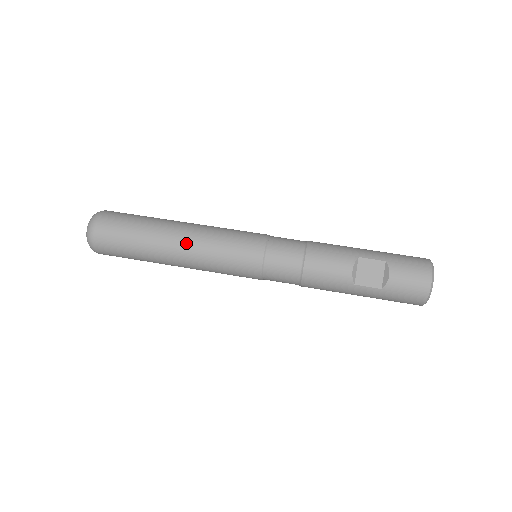
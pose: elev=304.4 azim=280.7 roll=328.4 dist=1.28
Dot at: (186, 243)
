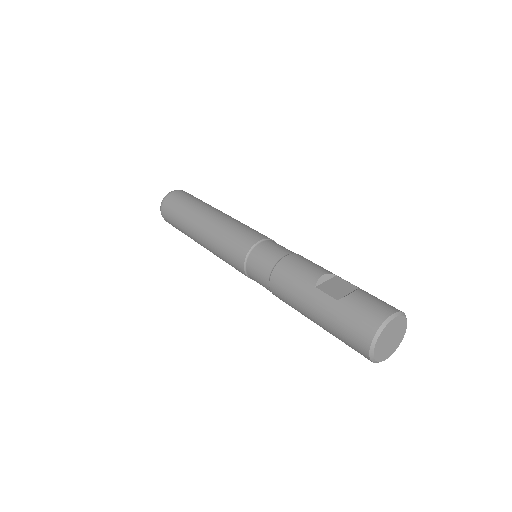
Dot at: (218, 215)
